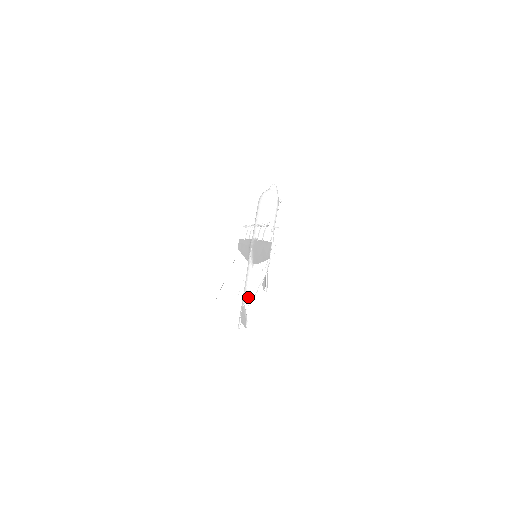
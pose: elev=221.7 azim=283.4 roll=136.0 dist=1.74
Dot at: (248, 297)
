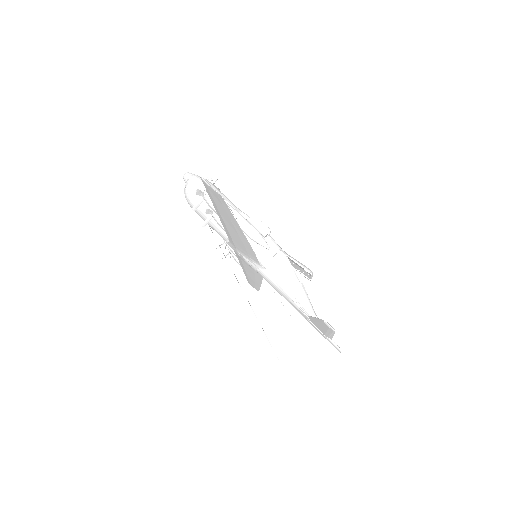
Dot at: (300, 303)
